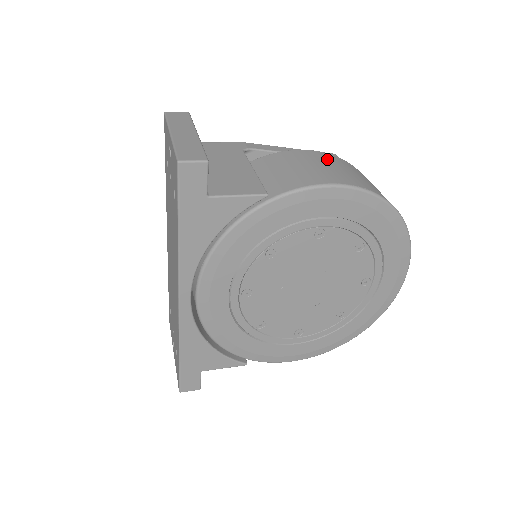
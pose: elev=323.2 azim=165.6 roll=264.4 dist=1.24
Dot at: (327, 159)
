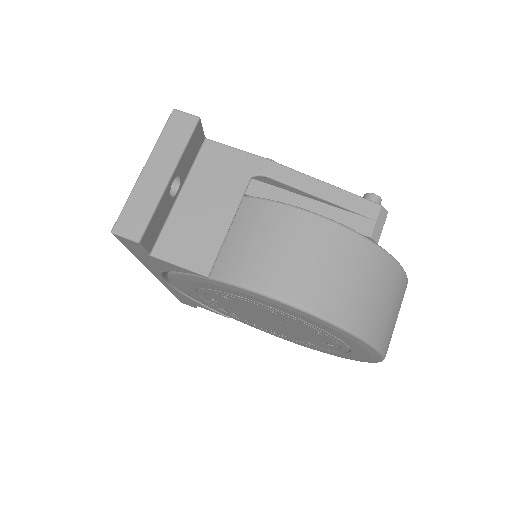
Dot at: (323, 242)
